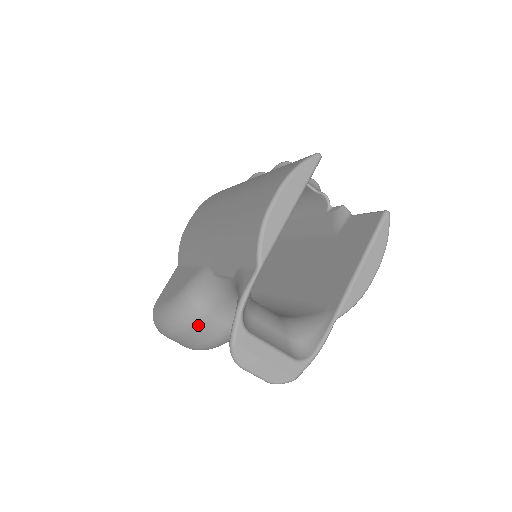
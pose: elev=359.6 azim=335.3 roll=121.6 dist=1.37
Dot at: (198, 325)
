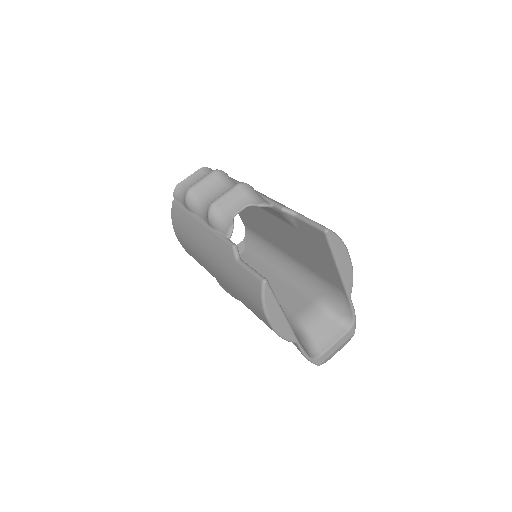
Dot at: occluded
